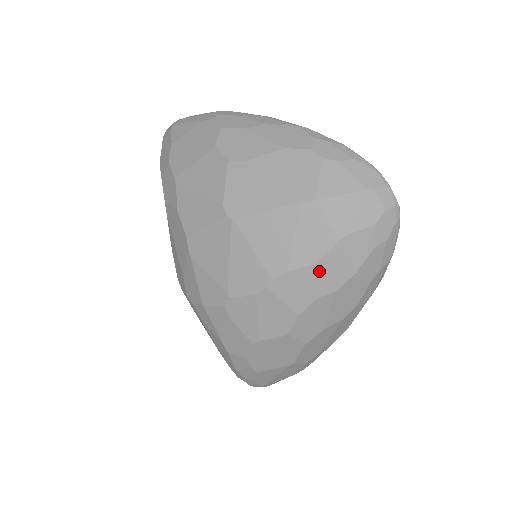
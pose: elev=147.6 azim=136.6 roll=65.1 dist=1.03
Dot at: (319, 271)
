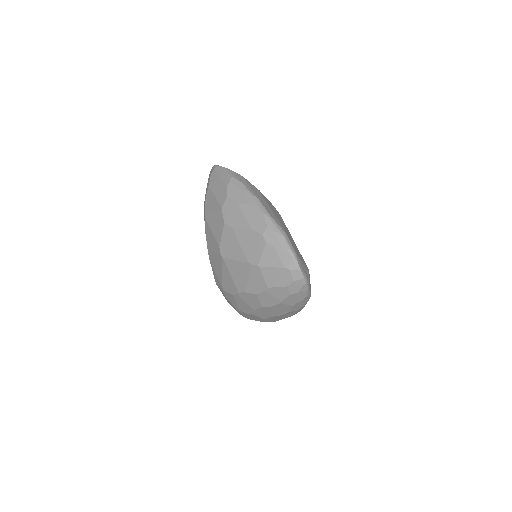
Dot at: (260, 297)
